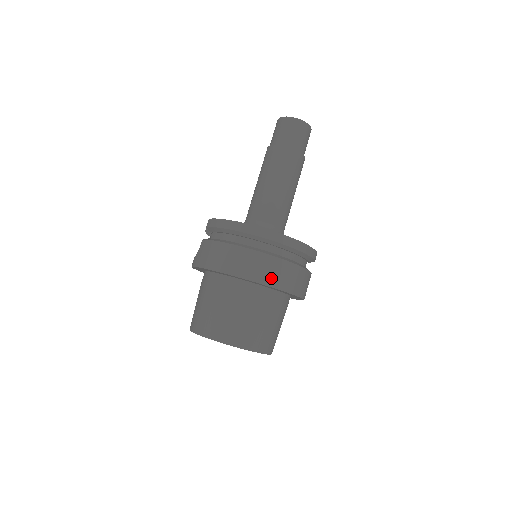
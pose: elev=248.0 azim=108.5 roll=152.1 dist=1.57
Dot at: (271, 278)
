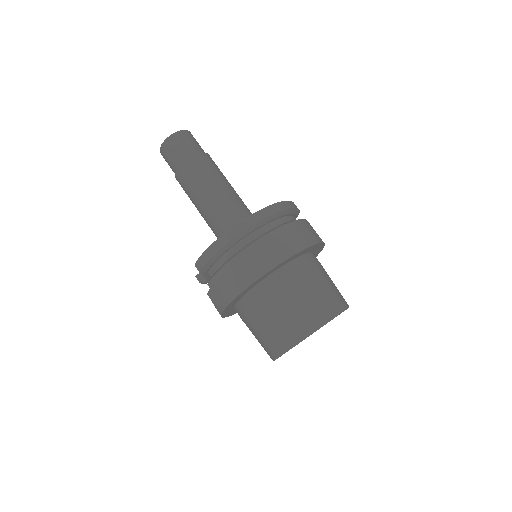
Dot at: (290, 247)
